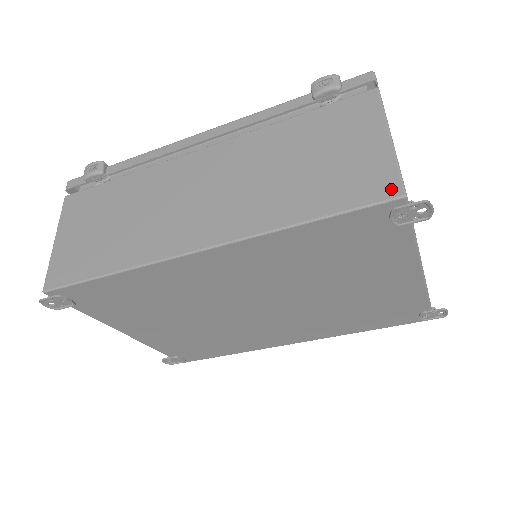
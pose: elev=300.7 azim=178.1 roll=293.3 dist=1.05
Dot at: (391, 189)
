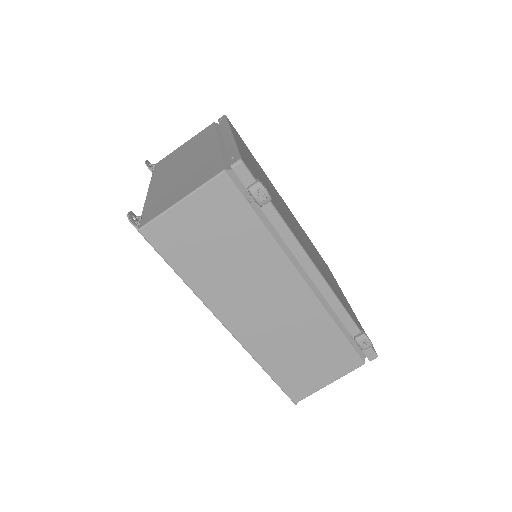
Dot at: (297, 398)
